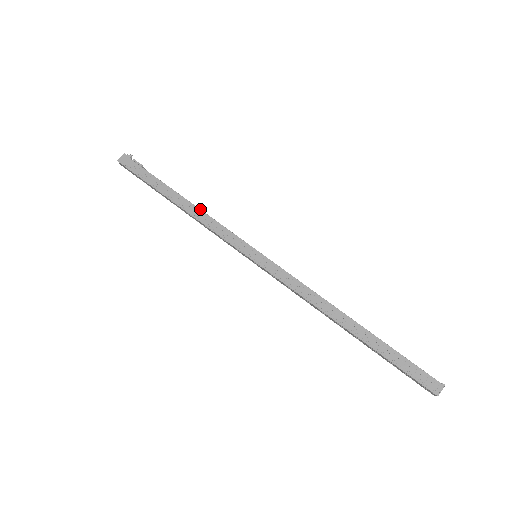
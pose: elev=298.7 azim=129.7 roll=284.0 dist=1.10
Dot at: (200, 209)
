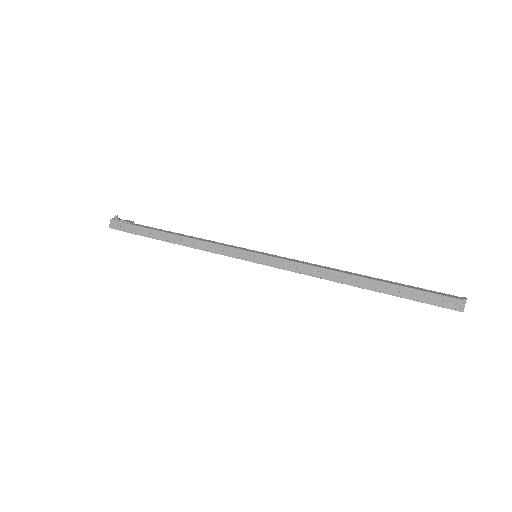
Dot at: (191, 238)
